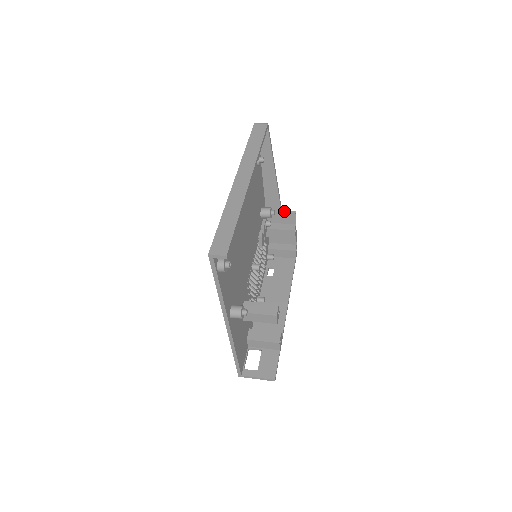
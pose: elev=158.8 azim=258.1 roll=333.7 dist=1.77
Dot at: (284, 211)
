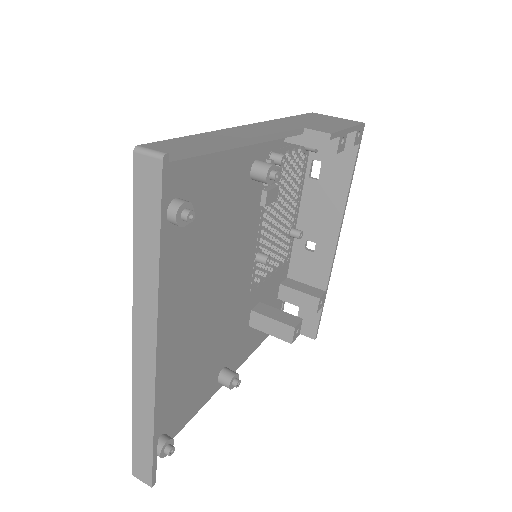
Dot at: (308, 132)
